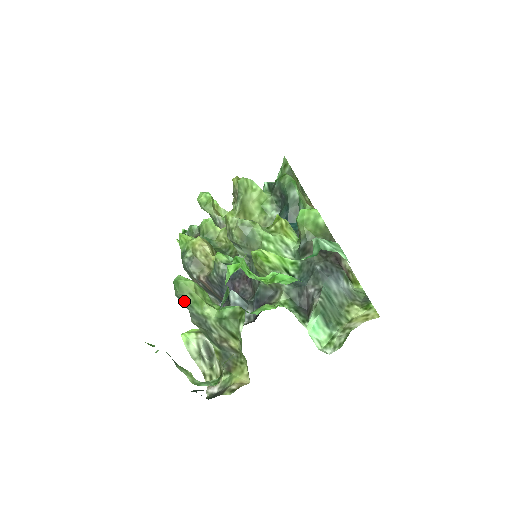
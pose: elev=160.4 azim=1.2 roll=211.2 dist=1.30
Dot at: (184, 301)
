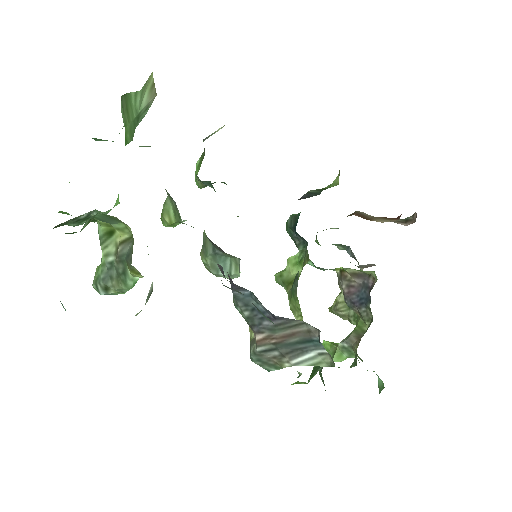
Dot at: (96, 283)
